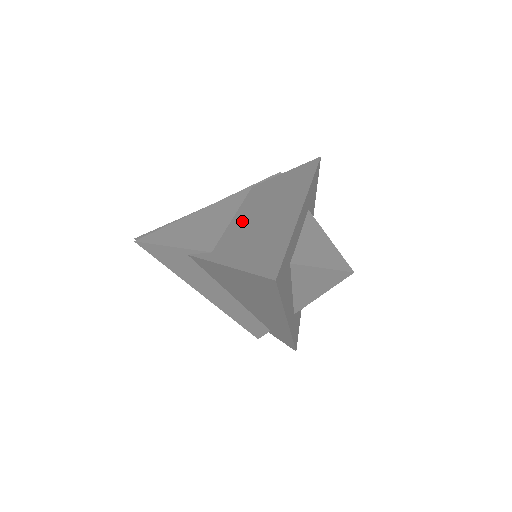
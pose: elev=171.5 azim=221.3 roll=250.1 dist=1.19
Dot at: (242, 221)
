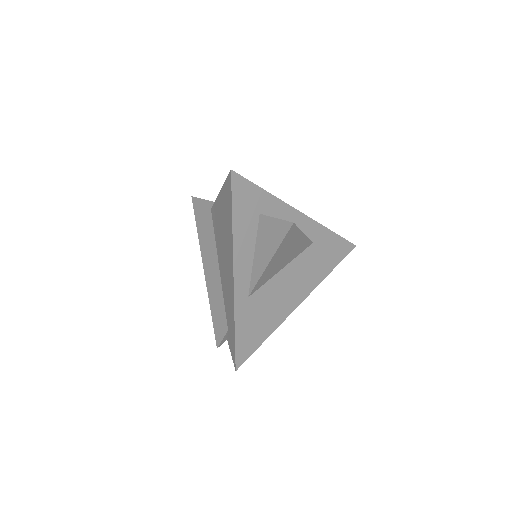
Dot at: occluded
